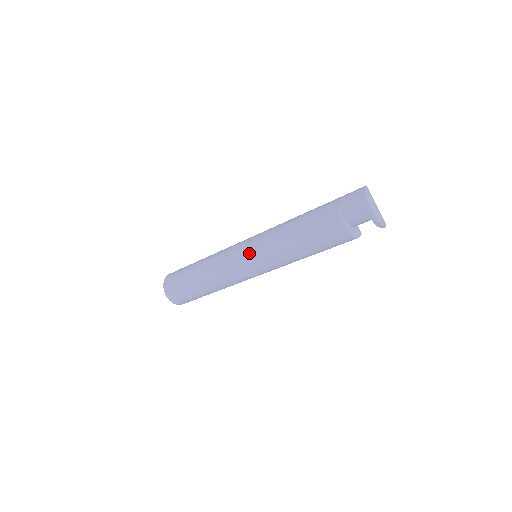
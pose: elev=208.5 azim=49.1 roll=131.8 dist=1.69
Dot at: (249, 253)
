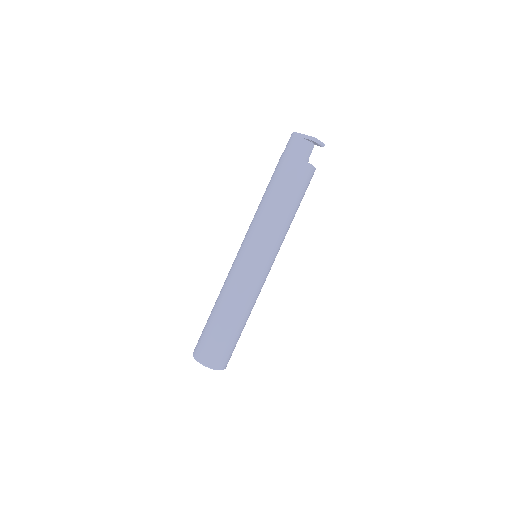
Dot at: (245, 245)
